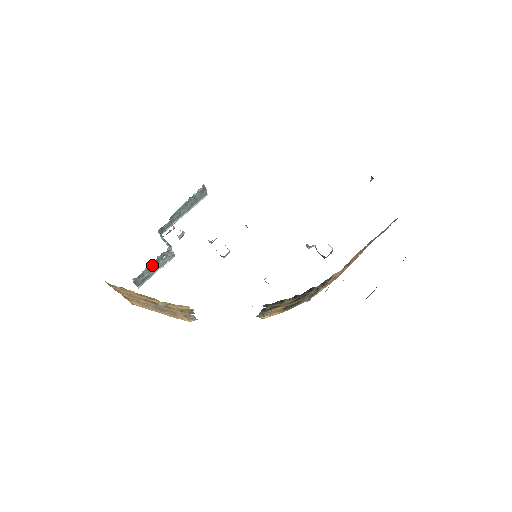
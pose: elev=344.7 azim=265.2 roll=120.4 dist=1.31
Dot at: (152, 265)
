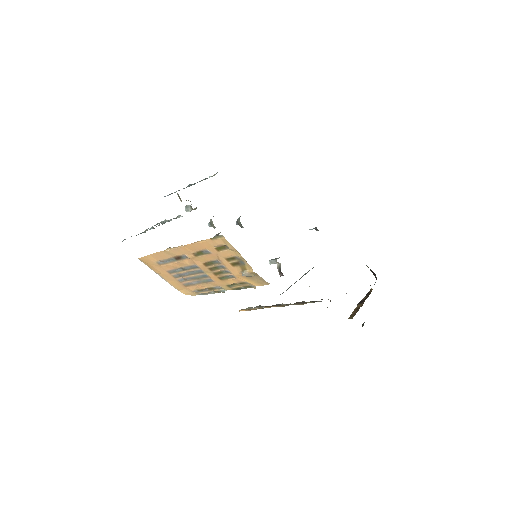
Dot at: (158, 225)
